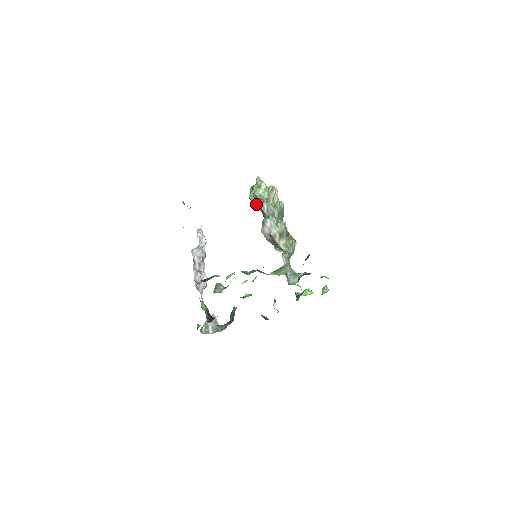
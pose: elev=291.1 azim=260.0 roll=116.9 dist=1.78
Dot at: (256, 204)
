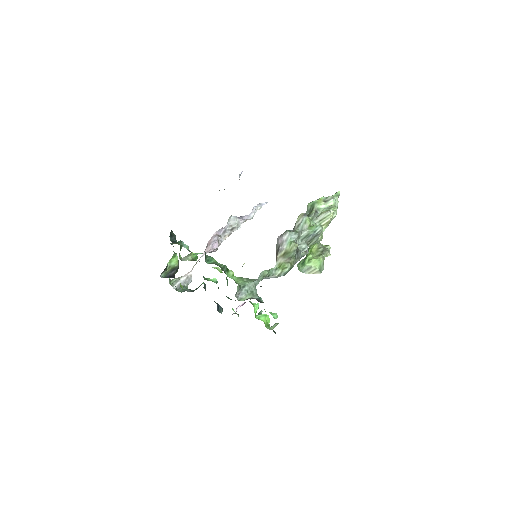
Dot at: occluded
